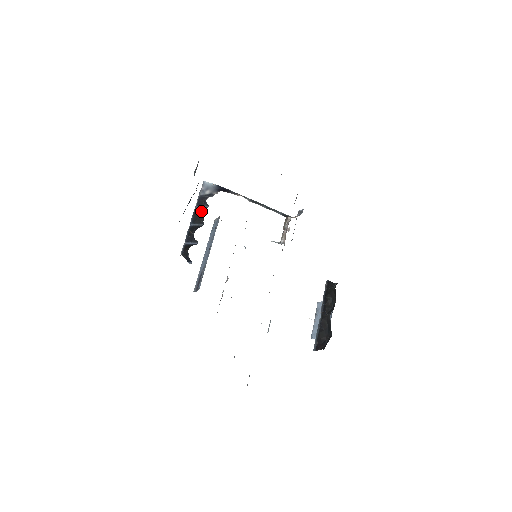
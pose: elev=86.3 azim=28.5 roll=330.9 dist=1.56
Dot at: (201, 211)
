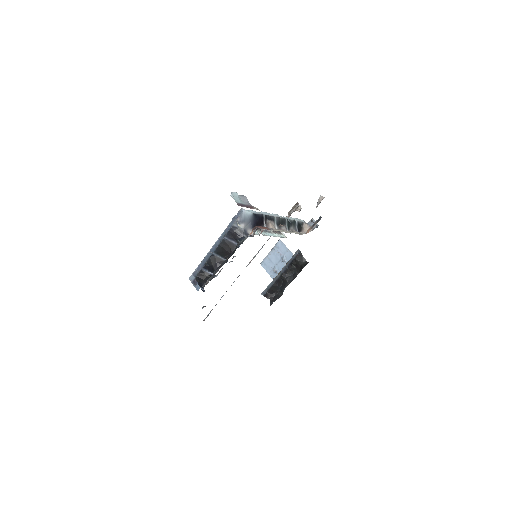
Dot at: (229, 246)
